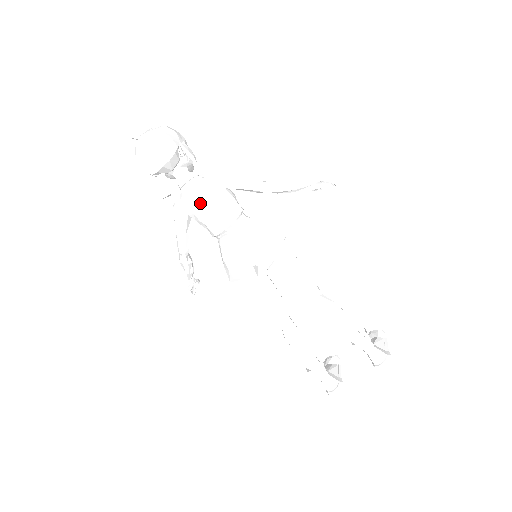
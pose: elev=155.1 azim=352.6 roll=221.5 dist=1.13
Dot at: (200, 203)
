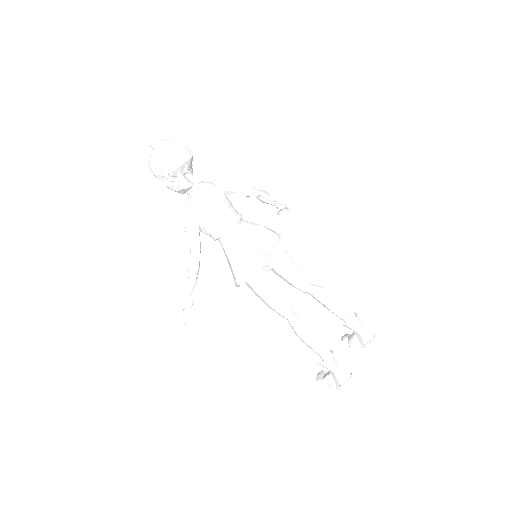
Dot at: (214, 199)
